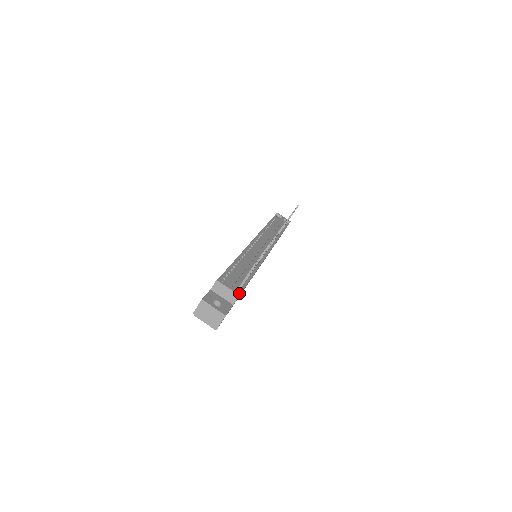
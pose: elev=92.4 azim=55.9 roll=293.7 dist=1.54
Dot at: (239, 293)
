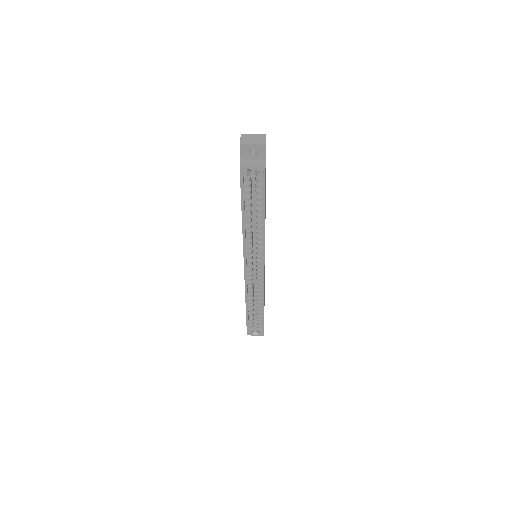
Dot at: occluded
